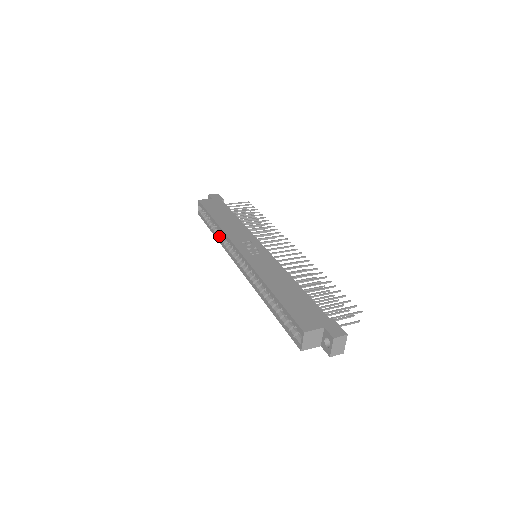
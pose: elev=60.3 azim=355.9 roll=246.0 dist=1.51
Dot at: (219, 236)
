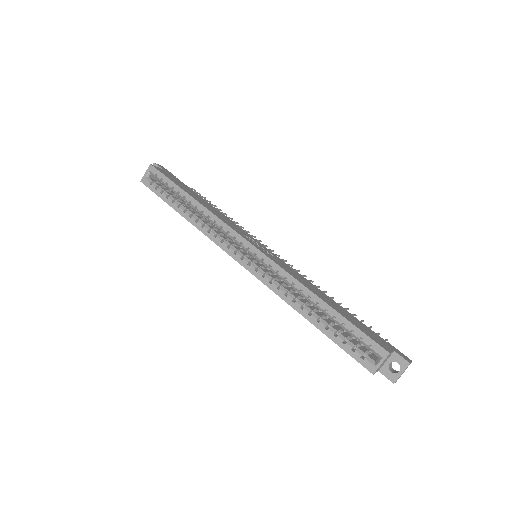
Dot at: (197, 219)
